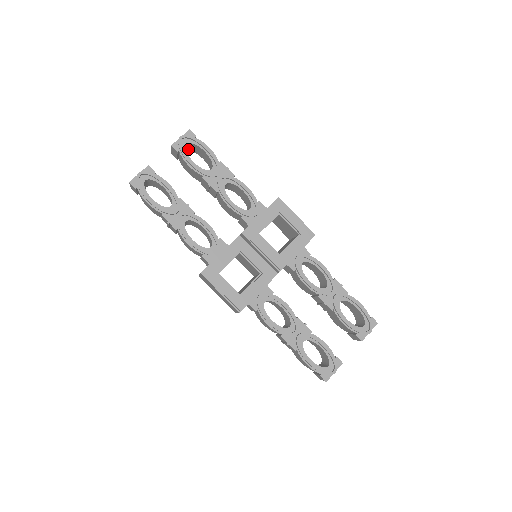
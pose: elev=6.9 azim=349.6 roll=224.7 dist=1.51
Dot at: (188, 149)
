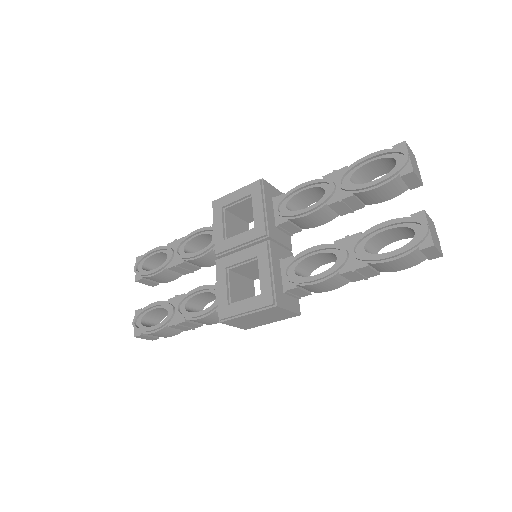
Dot at: occluded
